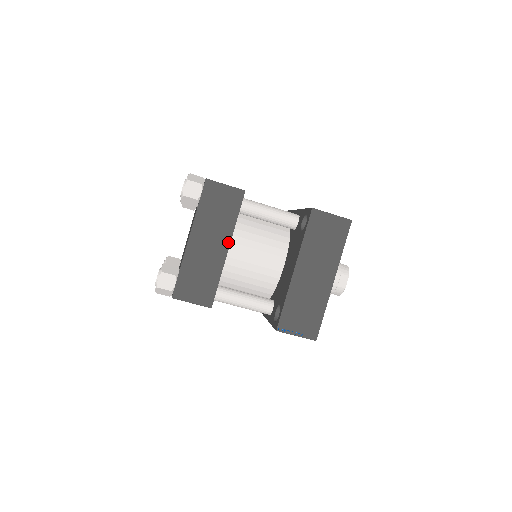
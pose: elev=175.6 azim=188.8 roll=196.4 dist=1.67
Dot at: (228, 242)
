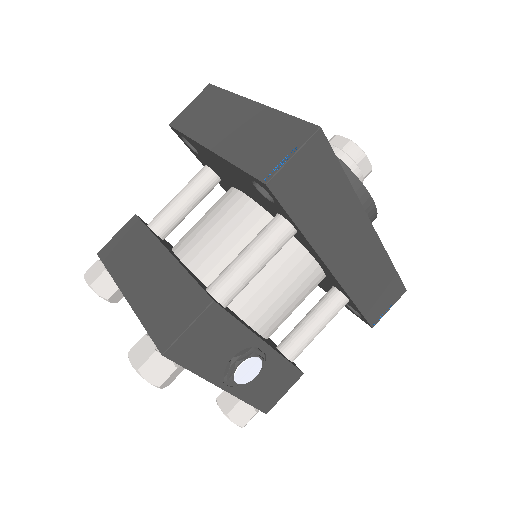
Dot at: (162, 249)
